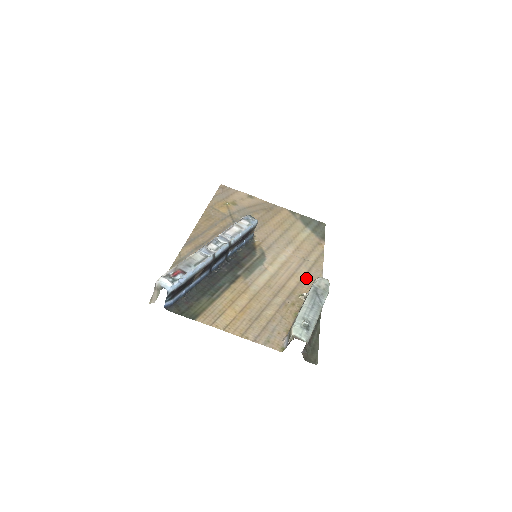
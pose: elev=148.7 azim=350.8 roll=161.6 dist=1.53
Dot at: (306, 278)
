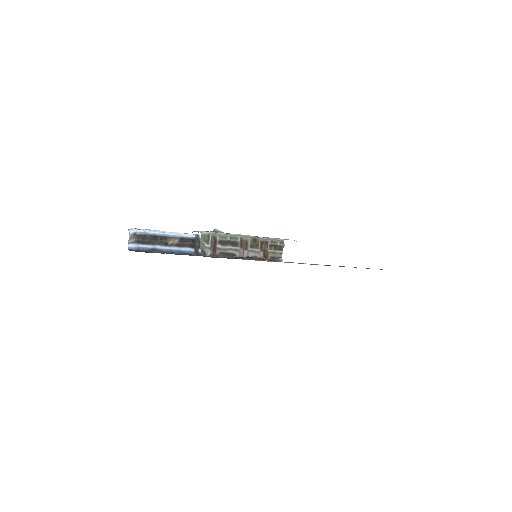
Dot at: occluded
